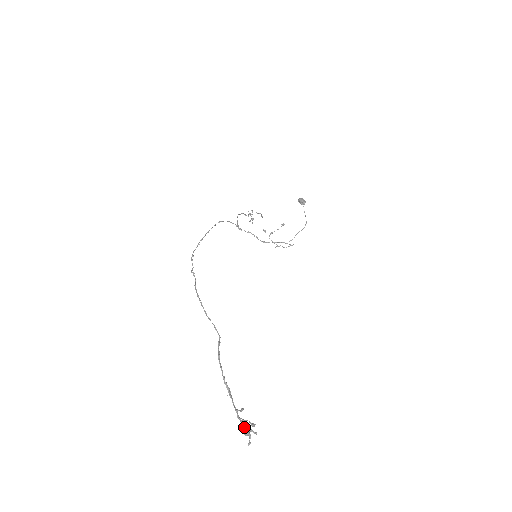
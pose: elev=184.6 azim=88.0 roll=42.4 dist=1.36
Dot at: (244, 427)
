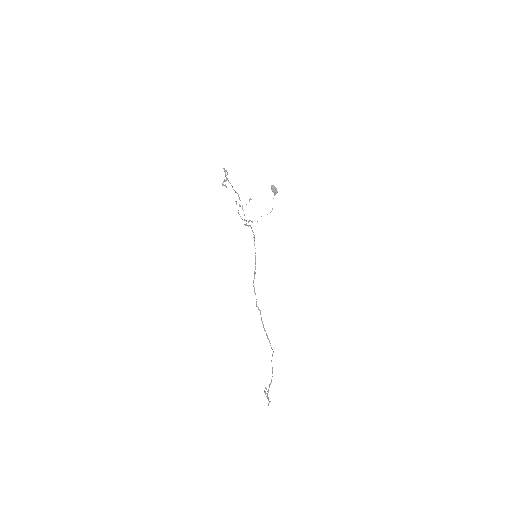
Dot at: (268, 398)
